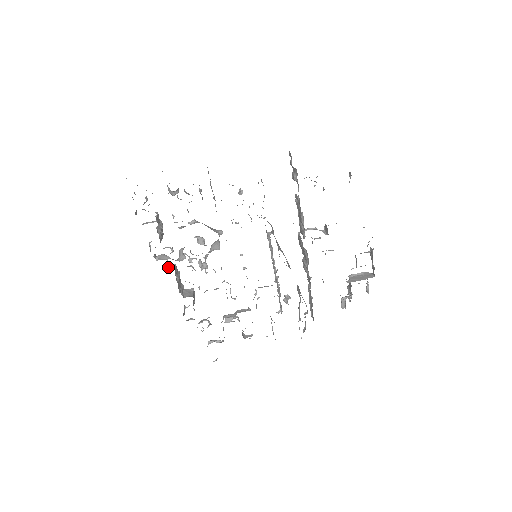
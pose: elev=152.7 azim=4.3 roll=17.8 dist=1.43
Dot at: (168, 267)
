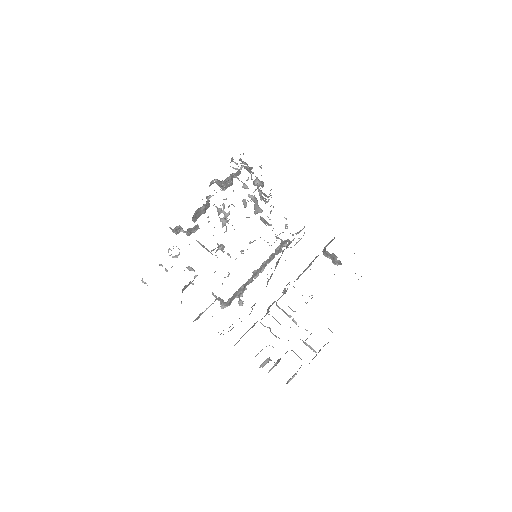
Dot at: (208, 197)
